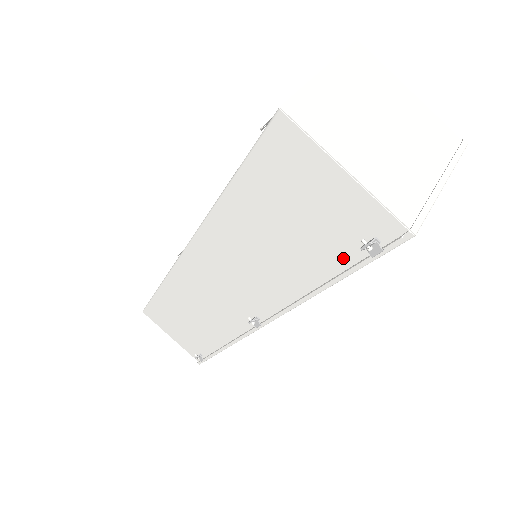
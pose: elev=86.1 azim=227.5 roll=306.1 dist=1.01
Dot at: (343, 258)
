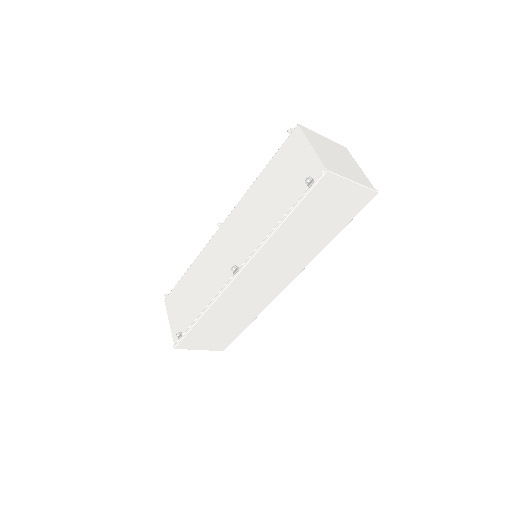
Dot at: (297, 197)
